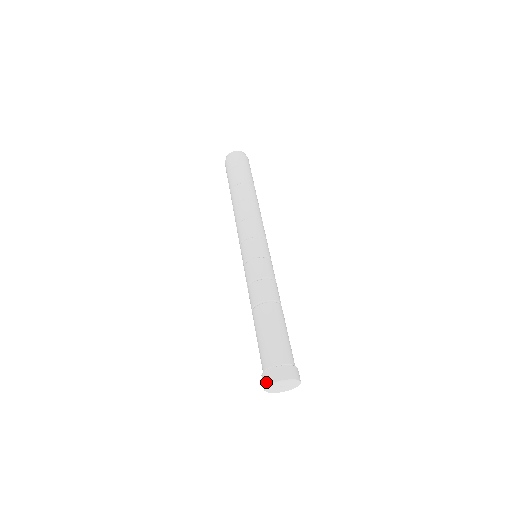
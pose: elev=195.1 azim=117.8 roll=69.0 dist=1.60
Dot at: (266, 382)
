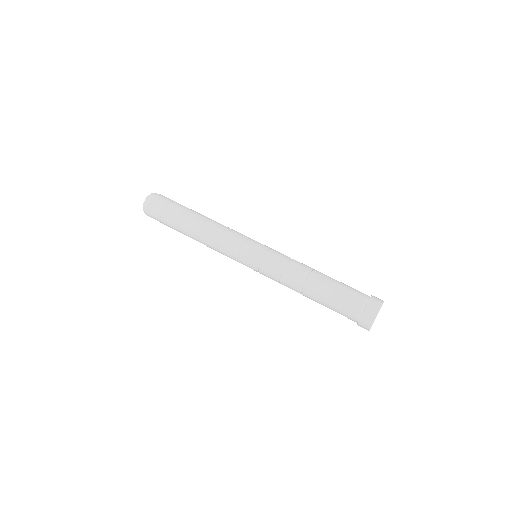
Dot at: (377, 306)
